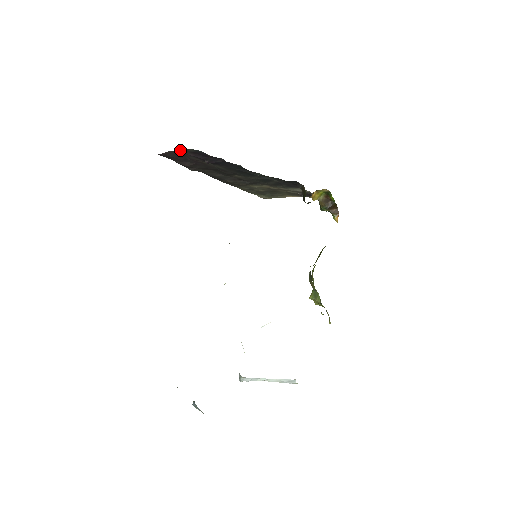
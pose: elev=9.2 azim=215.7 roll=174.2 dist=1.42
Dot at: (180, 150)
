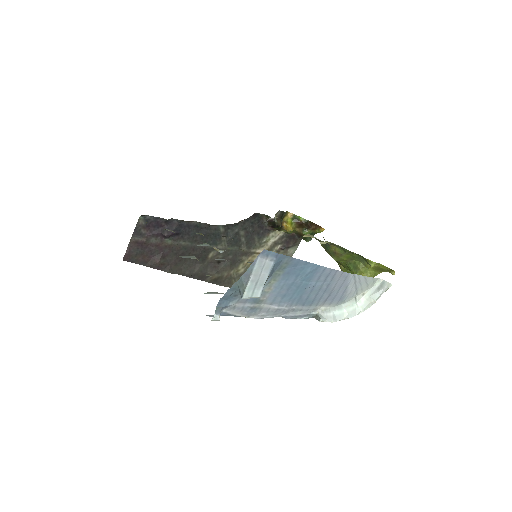
Dot at: (134, 231)
